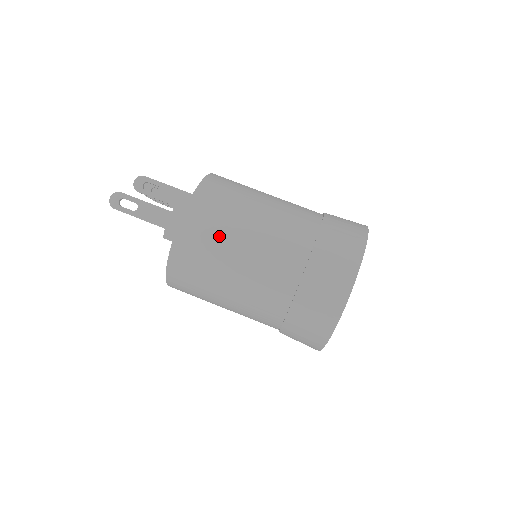
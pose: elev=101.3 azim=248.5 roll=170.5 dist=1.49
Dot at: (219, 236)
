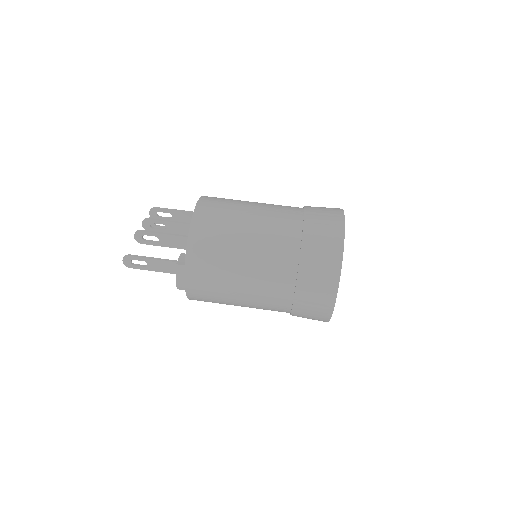
Dot at: (219, 282)
